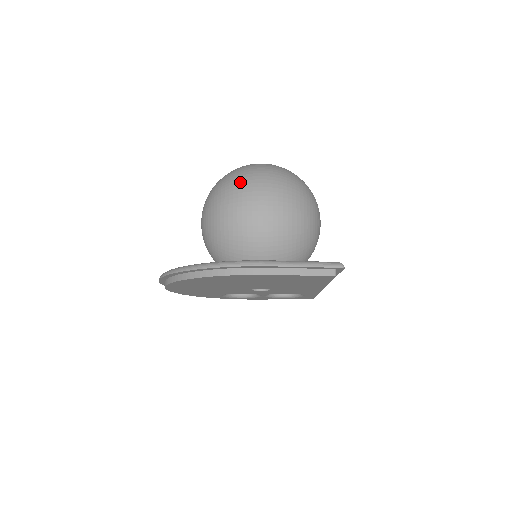
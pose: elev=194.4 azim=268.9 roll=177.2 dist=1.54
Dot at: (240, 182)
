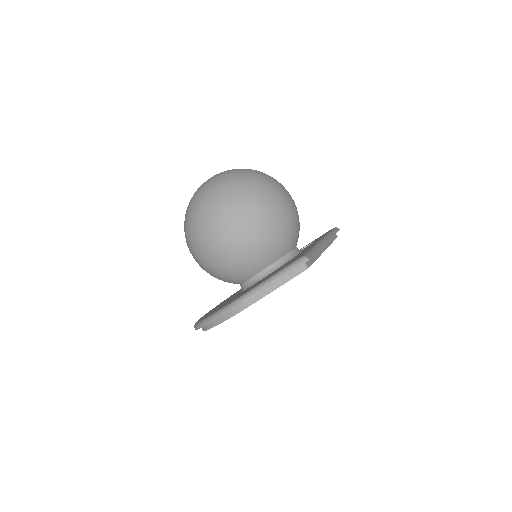
Dot at: (194, 223)
